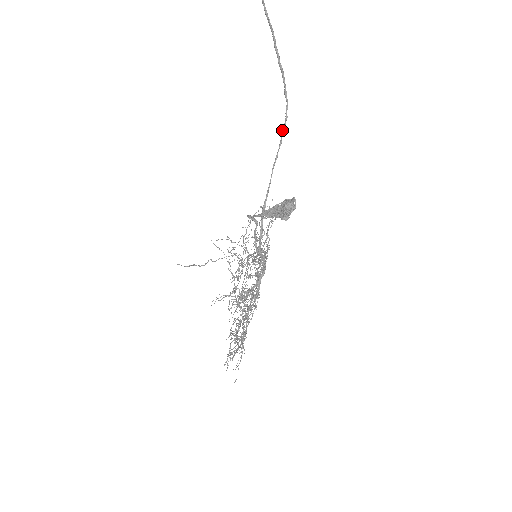
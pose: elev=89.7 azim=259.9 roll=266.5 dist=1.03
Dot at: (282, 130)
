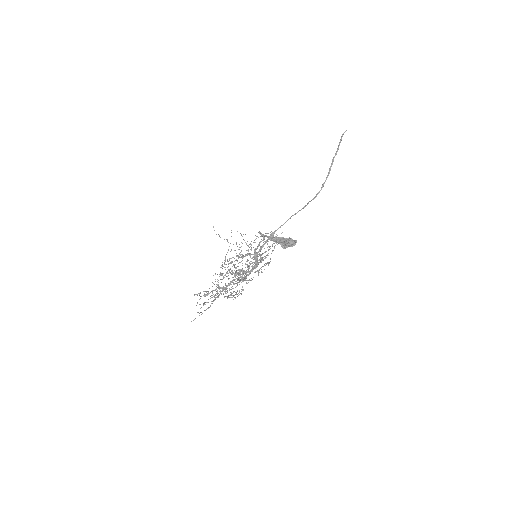
Dot at: (309, 201)
